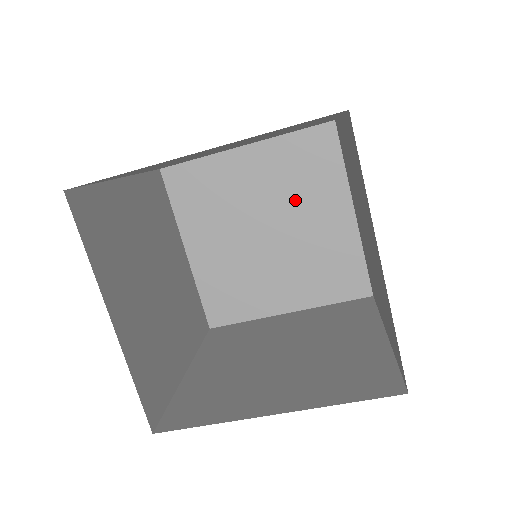
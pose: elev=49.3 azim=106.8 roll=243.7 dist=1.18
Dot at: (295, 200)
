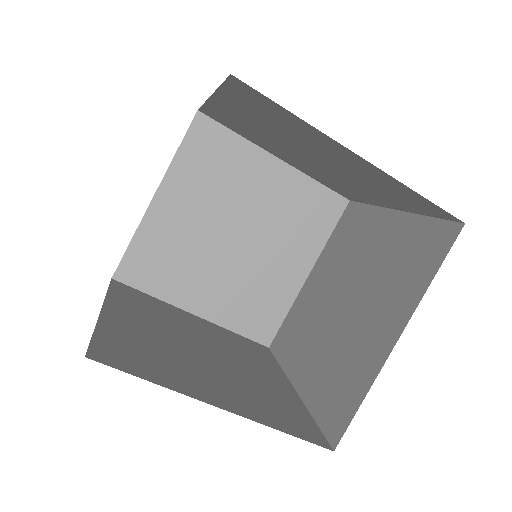
Dot at: (351, 259)
